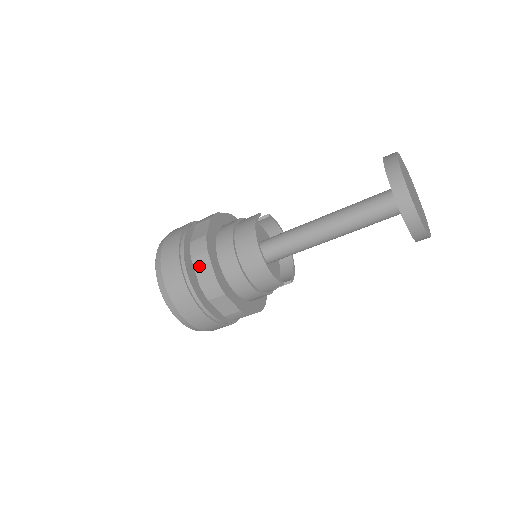
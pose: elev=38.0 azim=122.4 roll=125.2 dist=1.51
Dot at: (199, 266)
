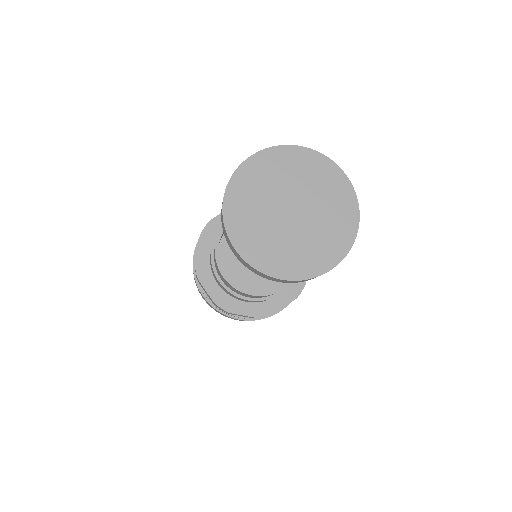
Dot at: (204, 290)
